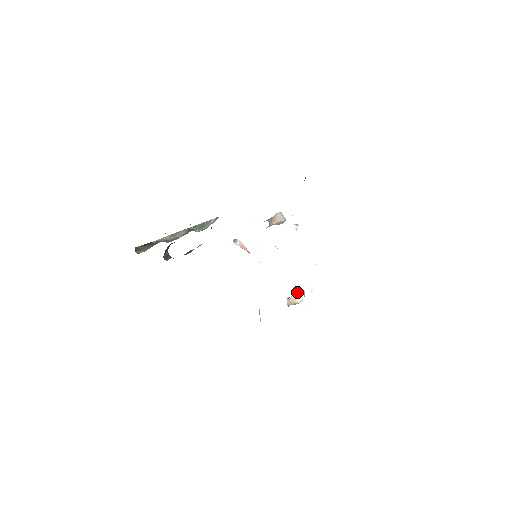
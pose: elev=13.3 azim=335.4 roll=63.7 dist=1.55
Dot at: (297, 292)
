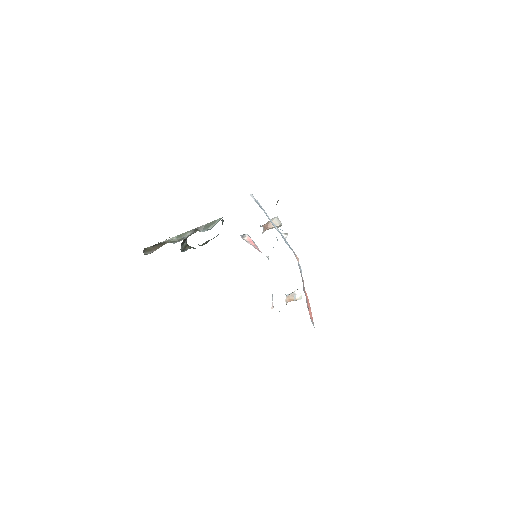
Dot at: (297, 290)
